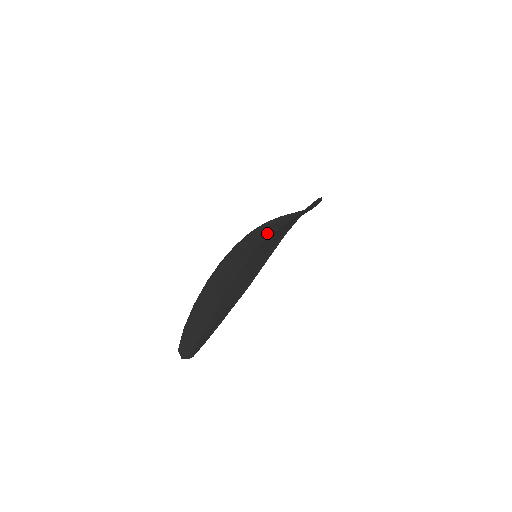
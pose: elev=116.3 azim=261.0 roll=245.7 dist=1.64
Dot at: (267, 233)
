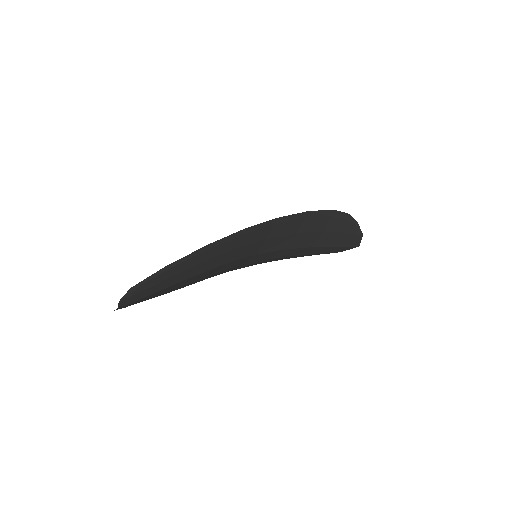
Dot at: occluded
